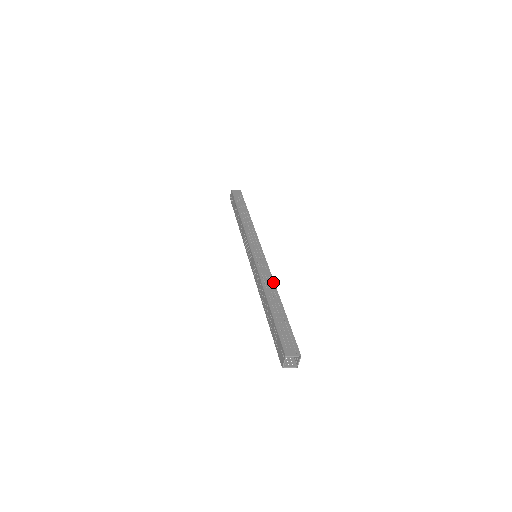
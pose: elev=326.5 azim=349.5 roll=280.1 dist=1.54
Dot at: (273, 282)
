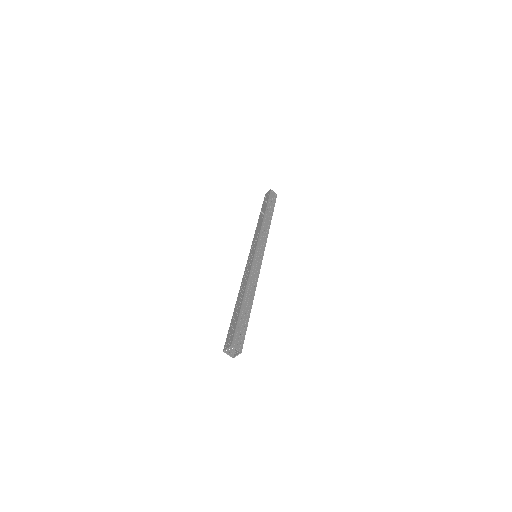
Dot at: (247, 280)
